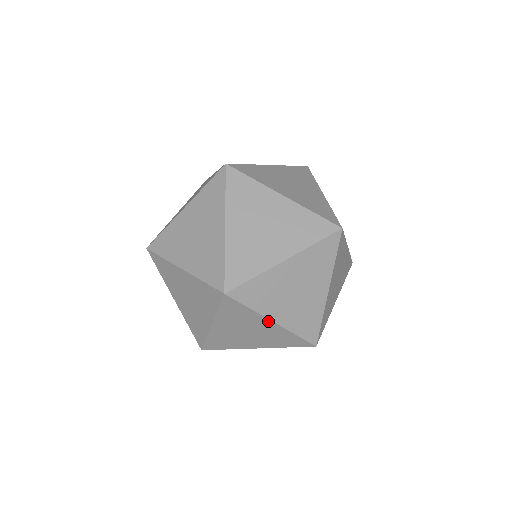
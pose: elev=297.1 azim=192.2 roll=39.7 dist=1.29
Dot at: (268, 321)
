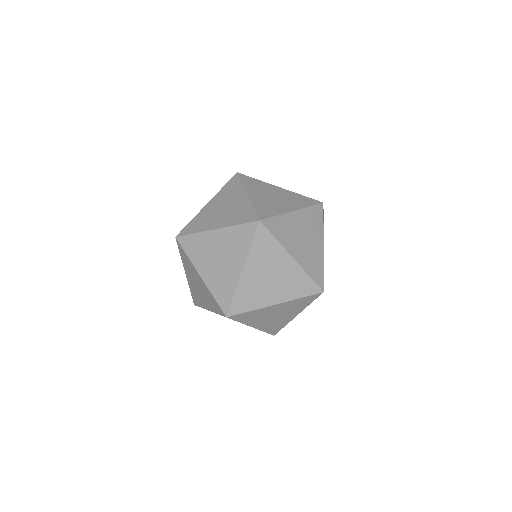
Dot at: occluded
